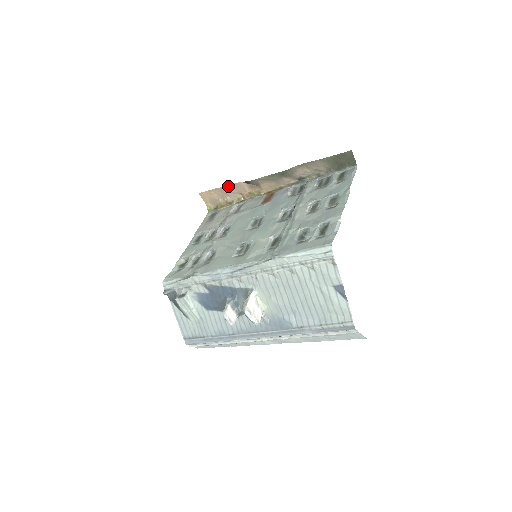
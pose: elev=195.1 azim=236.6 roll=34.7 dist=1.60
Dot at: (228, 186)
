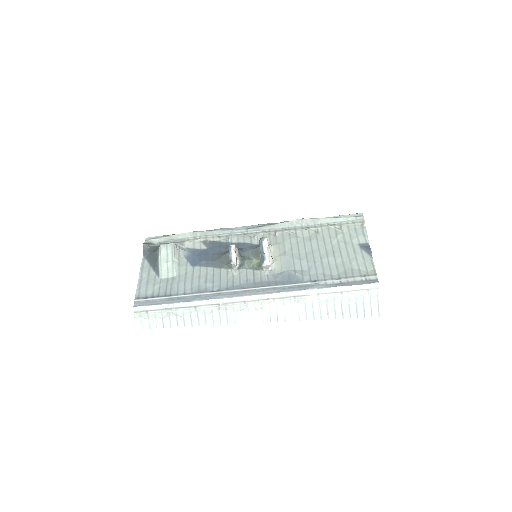
Dot at: occluded
